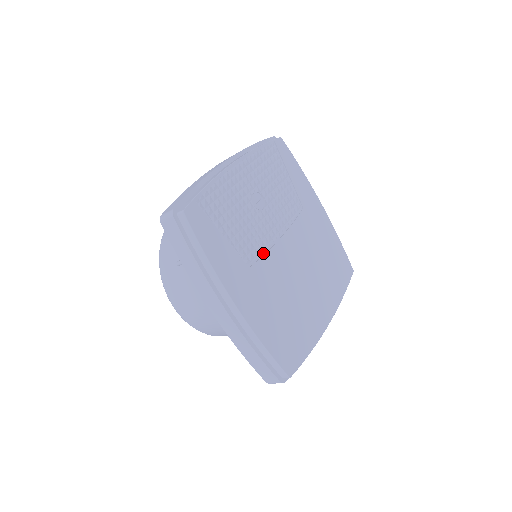
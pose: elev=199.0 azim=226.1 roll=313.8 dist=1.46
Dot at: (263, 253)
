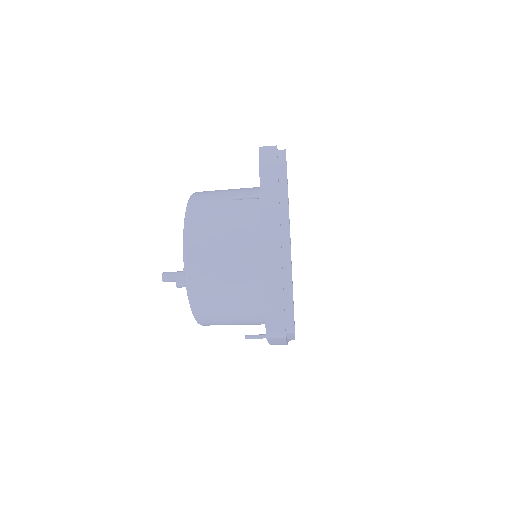
Dot at: occluded
